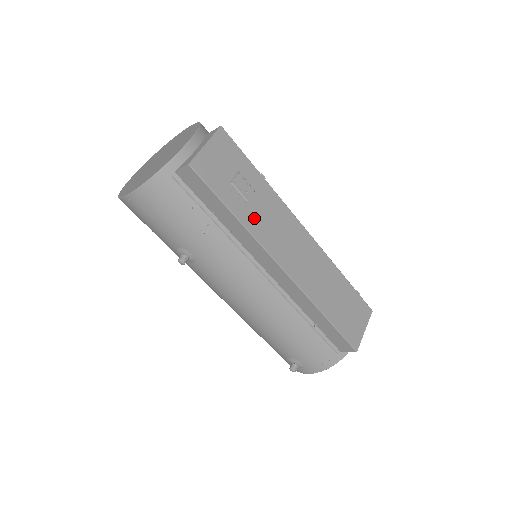
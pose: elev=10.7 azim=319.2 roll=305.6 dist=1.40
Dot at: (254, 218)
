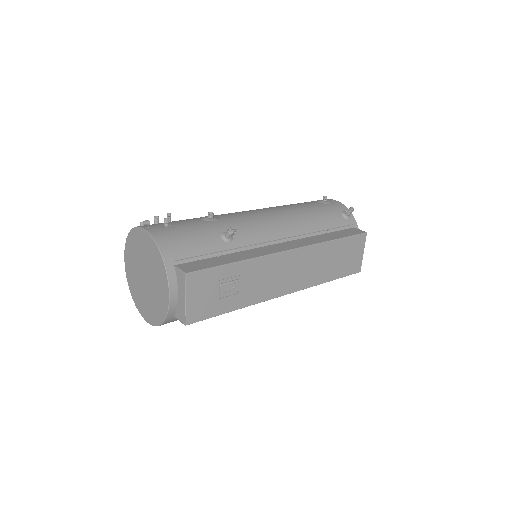
Dot at: (249, 294)
